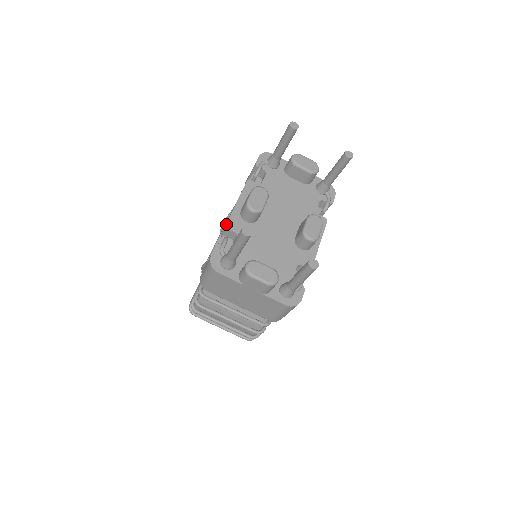
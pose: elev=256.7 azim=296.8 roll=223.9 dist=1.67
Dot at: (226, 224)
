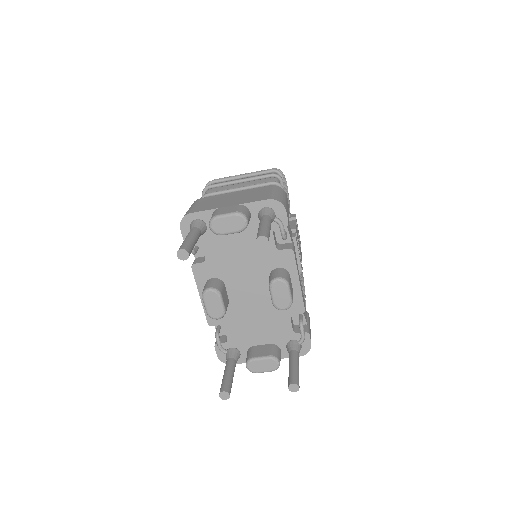
Dot at: occluded
